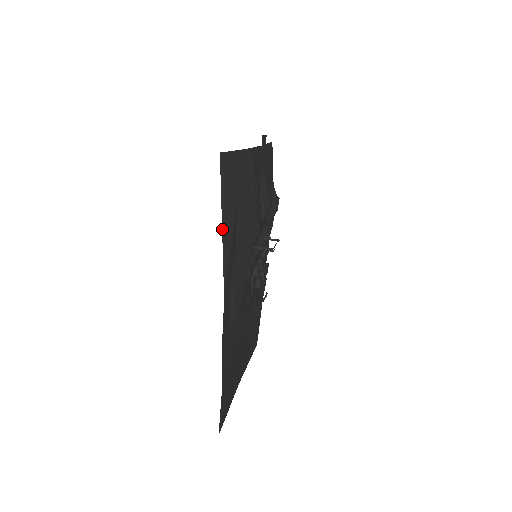
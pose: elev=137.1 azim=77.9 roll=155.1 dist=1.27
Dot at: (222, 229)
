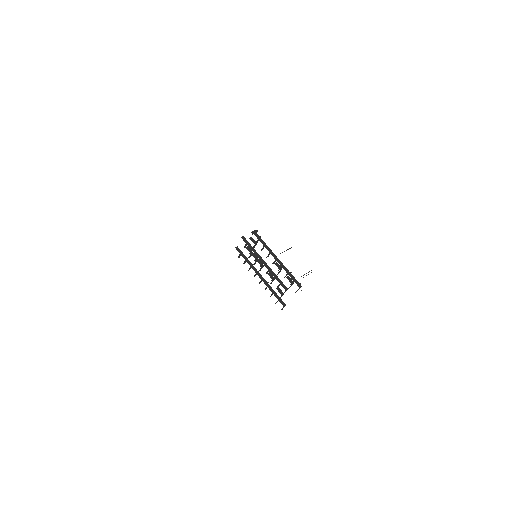
Dot at: occluded
